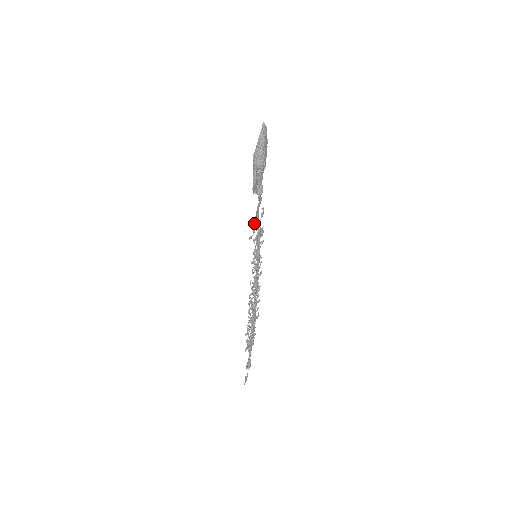
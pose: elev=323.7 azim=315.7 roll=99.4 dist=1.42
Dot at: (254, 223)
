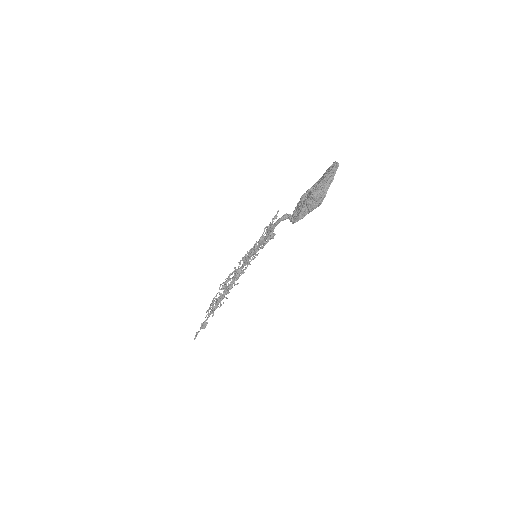
Dot at: (272, 236)
